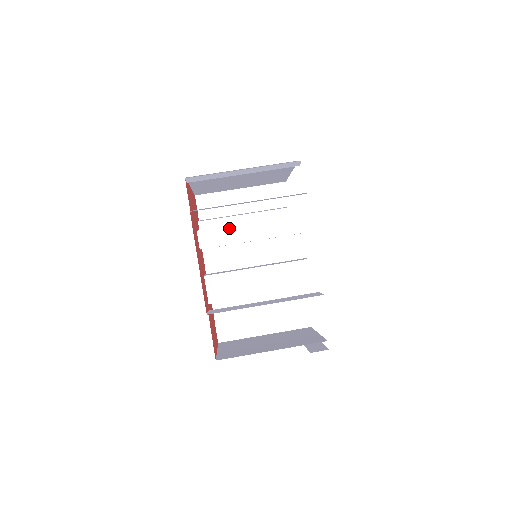
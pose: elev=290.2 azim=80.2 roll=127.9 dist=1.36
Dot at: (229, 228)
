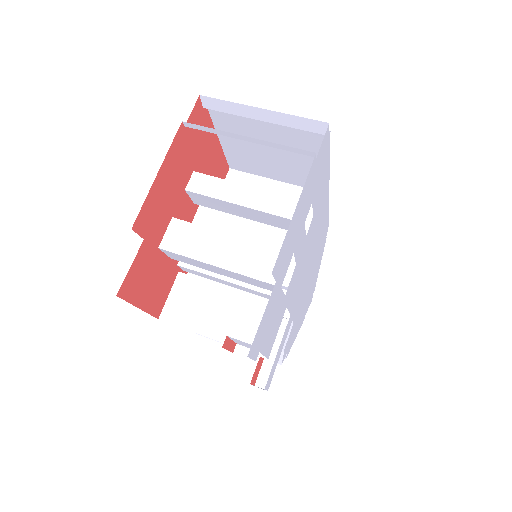
Dot at: (226, 183)
